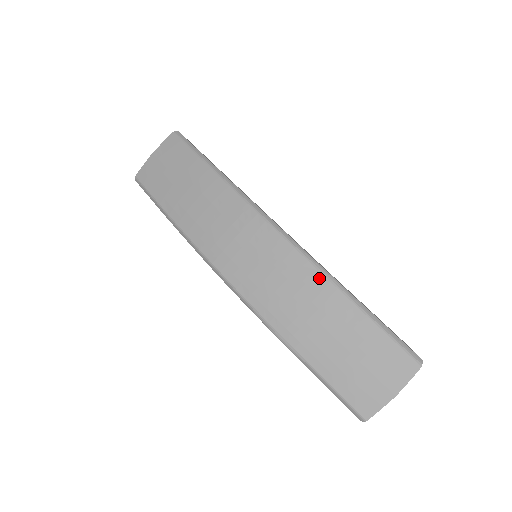
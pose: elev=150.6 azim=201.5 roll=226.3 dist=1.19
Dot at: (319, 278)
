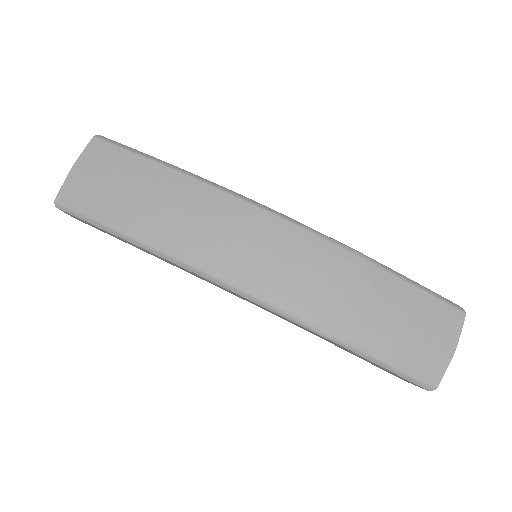
Dot at: (347, 256)
